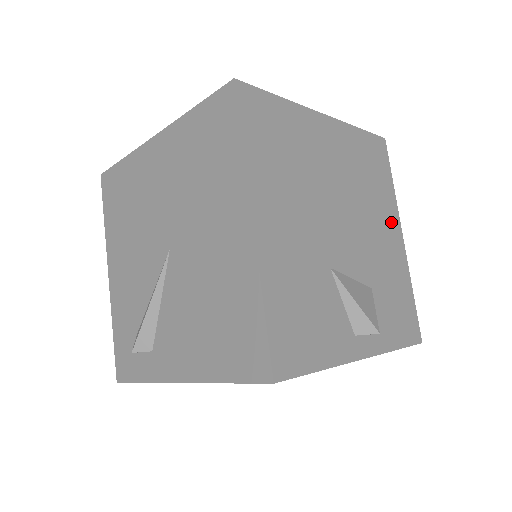
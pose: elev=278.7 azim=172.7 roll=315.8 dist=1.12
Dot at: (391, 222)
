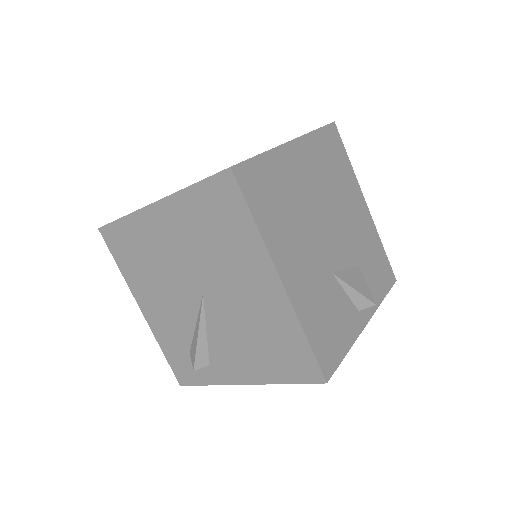
Dot at: (356, 198)
